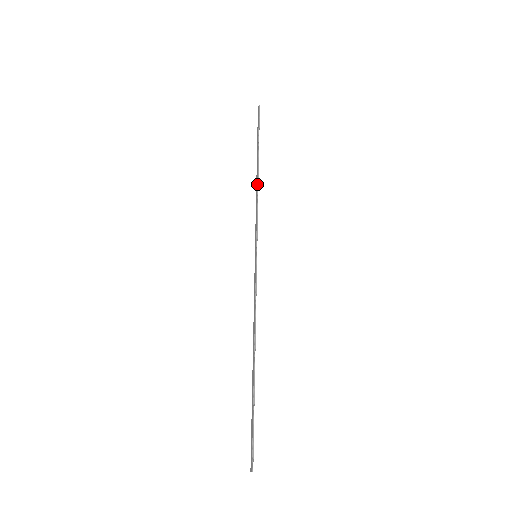
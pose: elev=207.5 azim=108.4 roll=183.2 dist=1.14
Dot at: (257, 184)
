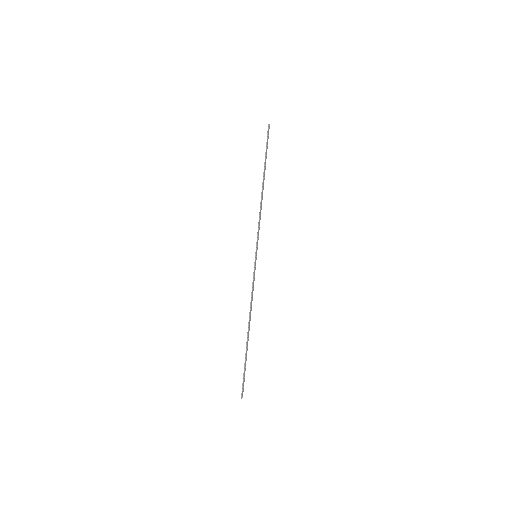
Dot at: (261, 198)
